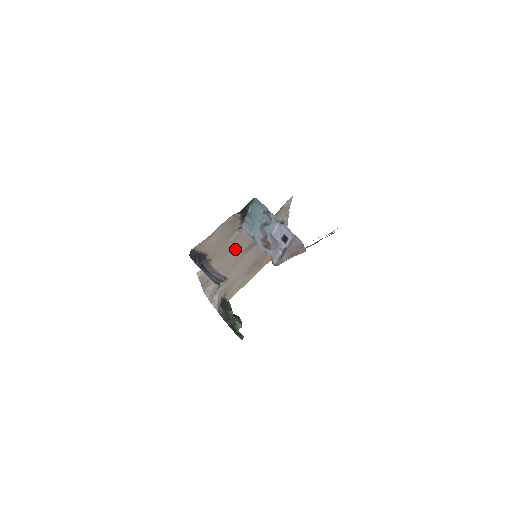
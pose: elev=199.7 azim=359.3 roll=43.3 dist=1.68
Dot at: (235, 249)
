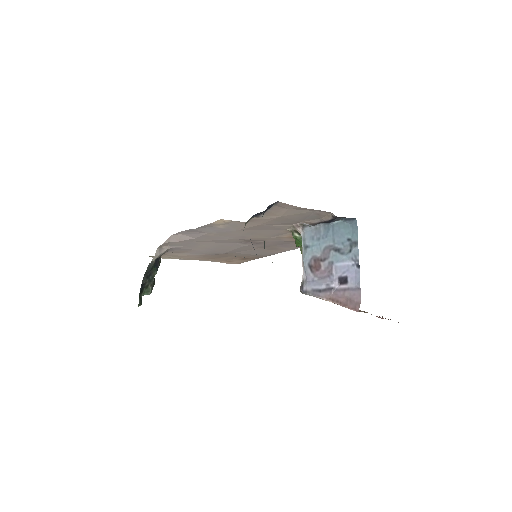
Dot at: (255, 233)
